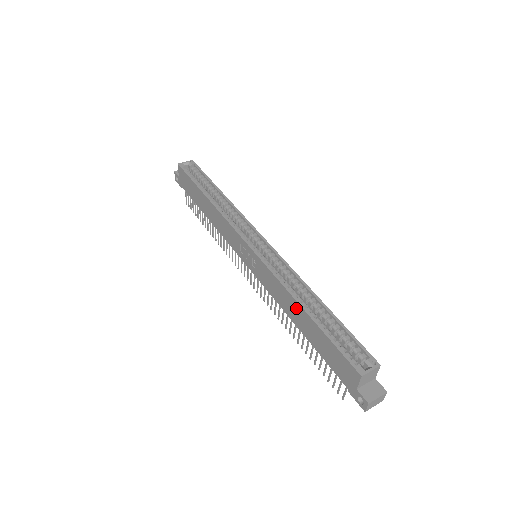
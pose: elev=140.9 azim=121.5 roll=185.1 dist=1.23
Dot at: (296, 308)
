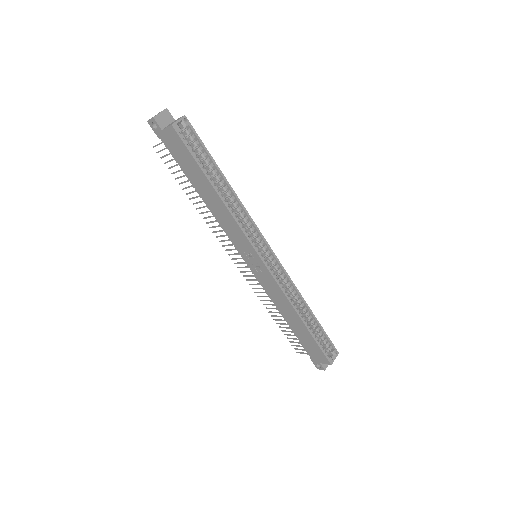
Dot at: (294, 316)
